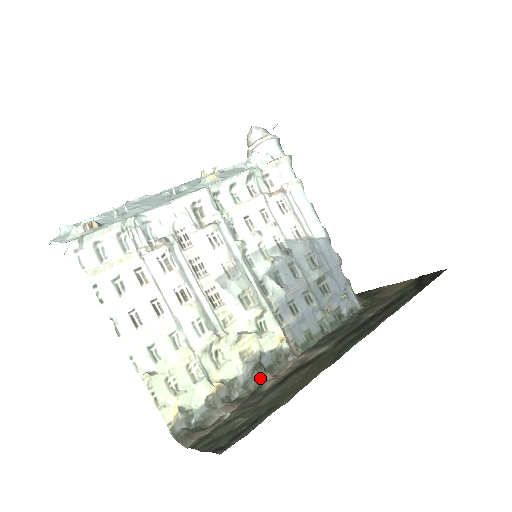
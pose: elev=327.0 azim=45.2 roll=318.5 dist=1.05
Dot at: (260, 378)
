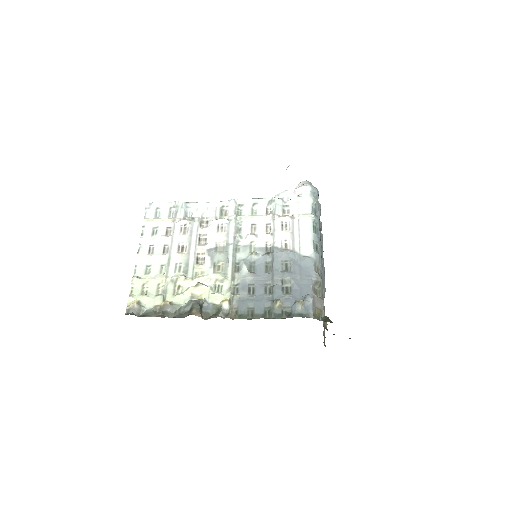
Dot at: (192, 312)
